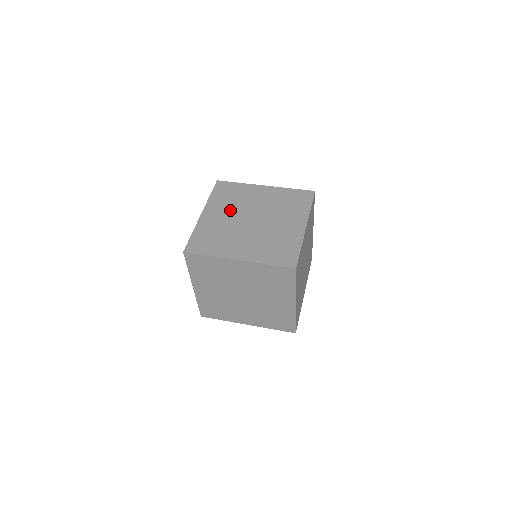
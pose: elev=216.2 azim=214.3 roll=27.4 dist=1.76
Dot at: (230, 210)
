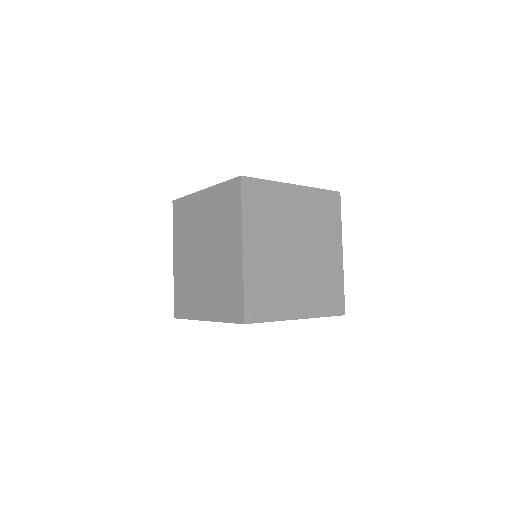
Dot at: (272, 237)
